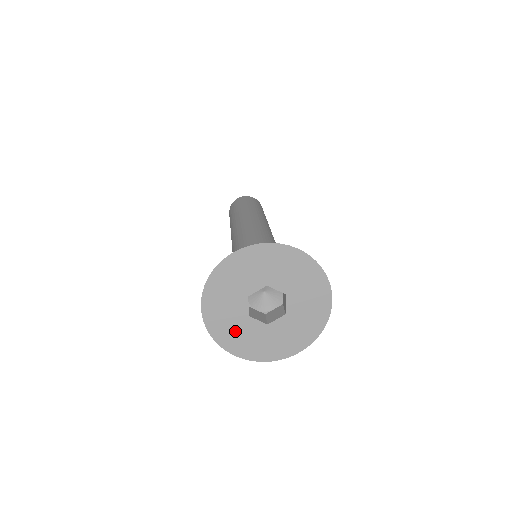
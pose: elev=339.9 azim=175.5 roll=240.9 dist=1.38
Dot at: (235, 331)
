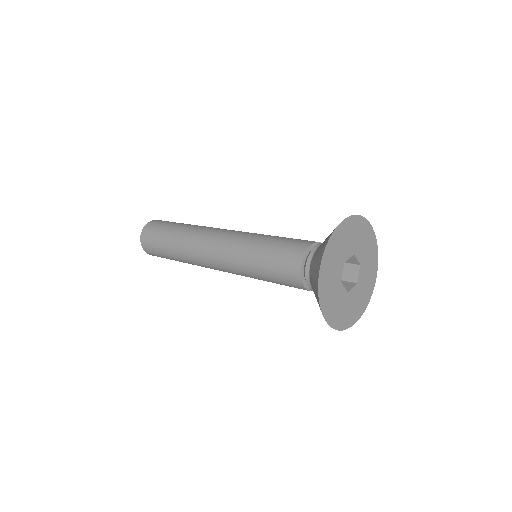
Dot at: (332, 296)
